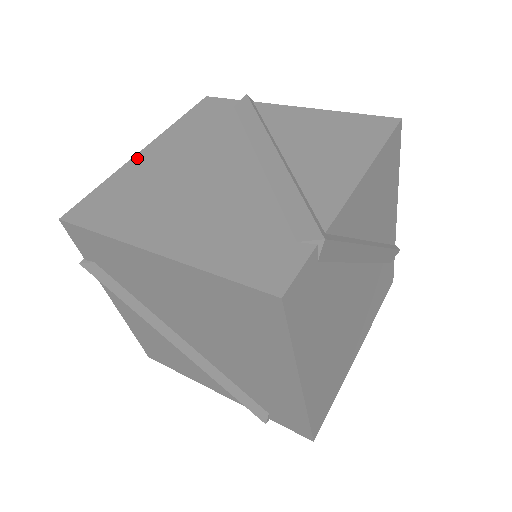
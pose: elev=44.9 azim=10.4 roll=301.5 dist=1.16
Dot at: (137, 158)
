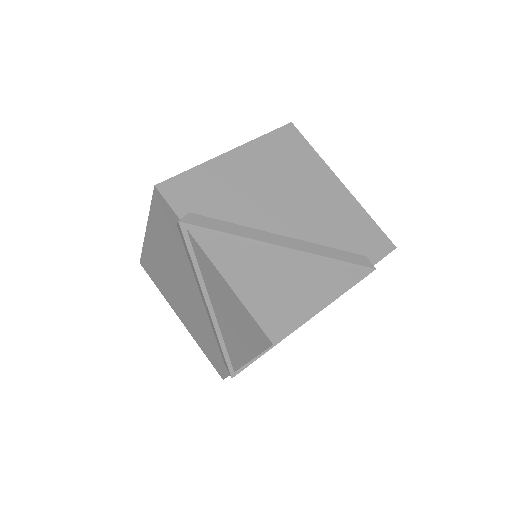
Dot at: occluded
